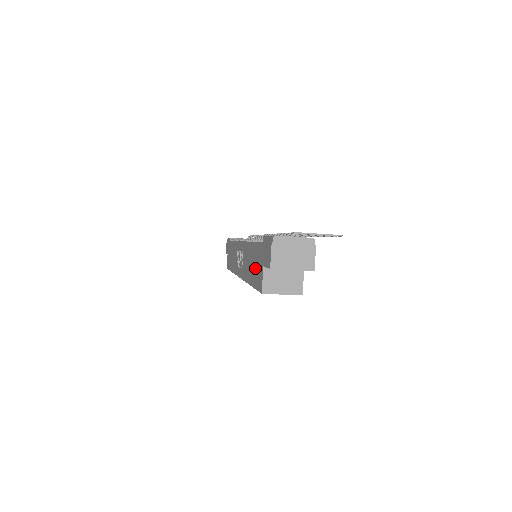
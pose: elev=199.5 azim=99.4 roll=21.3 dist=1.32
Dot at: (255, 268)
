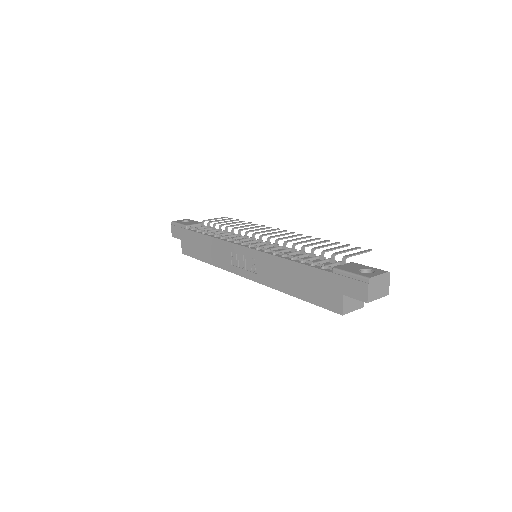
Dot at: (314, 289)
